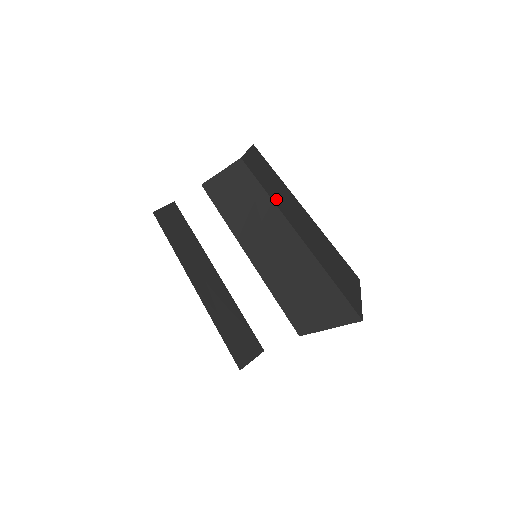
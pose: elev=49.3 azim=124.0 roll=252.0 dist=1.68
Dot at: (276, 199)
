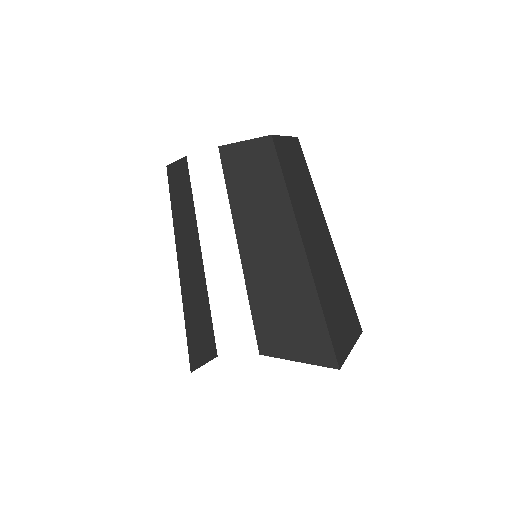
Dot at: (294, 195)
